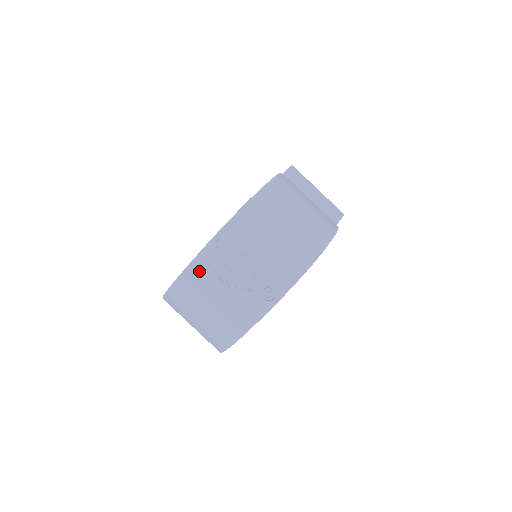
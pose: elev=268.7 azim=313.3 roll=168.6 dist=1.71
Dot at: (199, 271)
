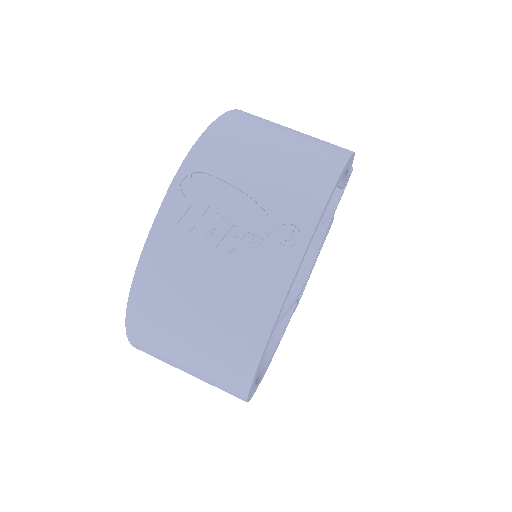
Dot at: (165, 244)
